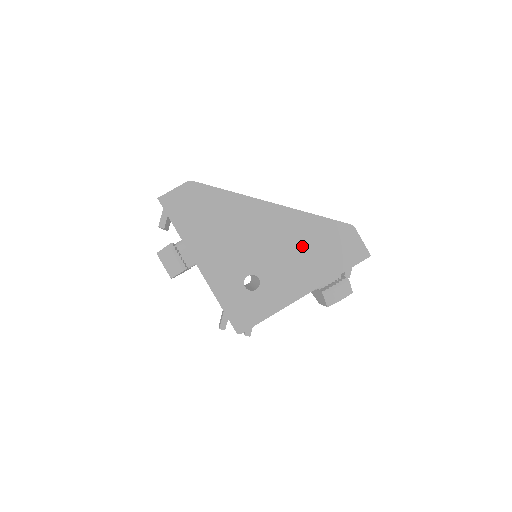
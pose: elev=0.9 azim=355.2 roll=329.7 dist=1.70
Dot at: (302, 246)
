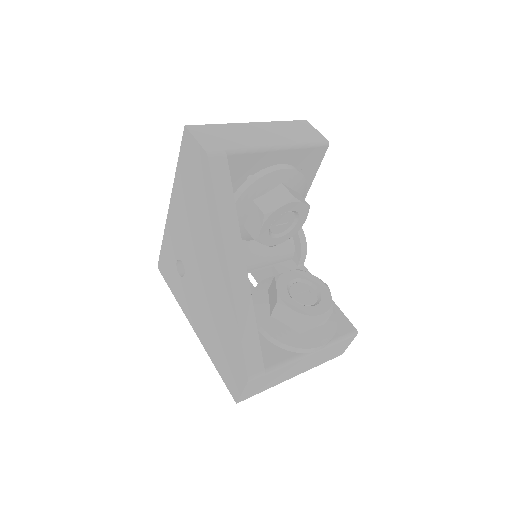
Dot at: (215, 317)
